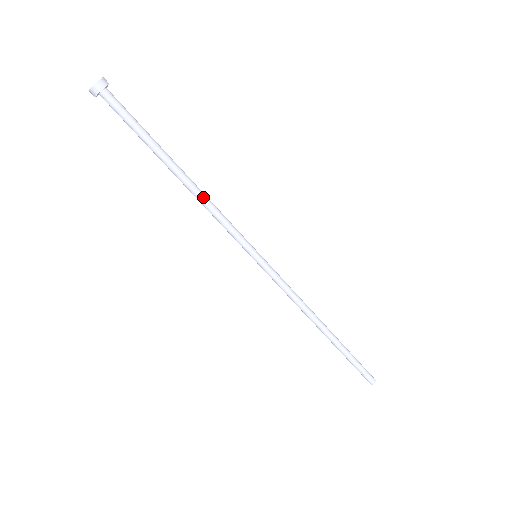
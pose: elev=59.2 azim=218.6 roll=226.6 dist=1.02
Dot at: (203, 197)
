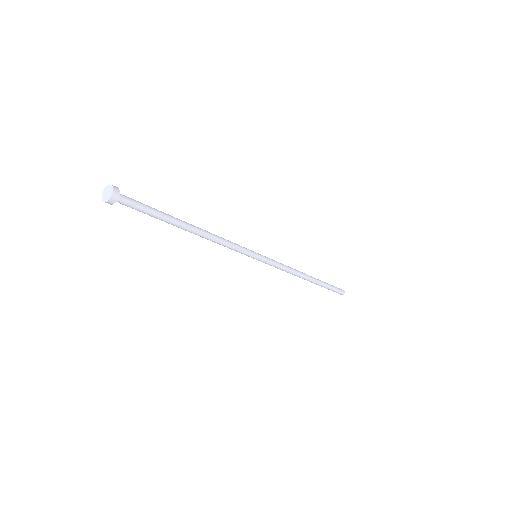
Dot at: (211, 239)
